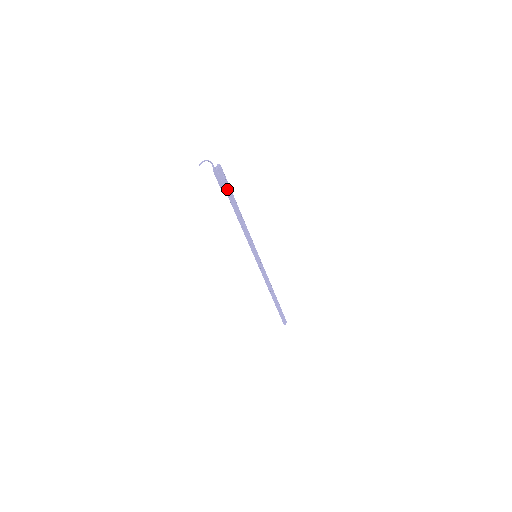
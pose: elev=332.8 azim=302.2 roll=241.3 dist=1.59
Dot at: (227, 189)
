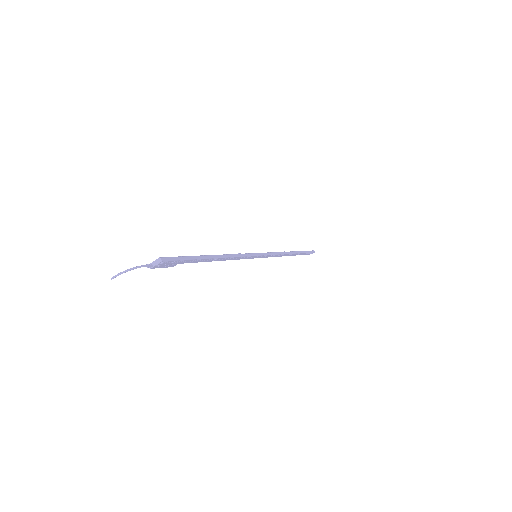
Dot at: (183, 262)
